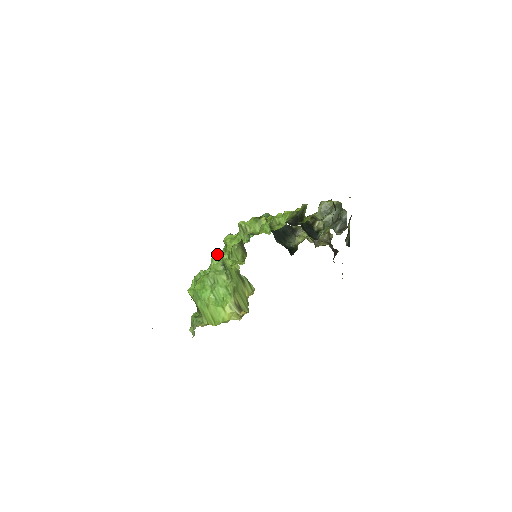
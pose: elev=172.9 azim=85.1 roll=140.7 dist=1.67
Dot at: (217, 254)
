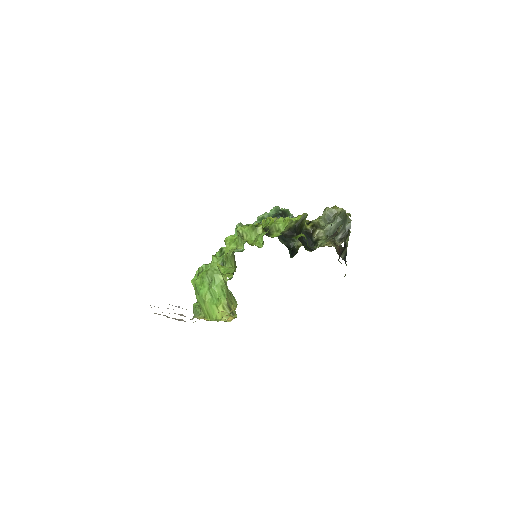
Dot at: (219, 250)
